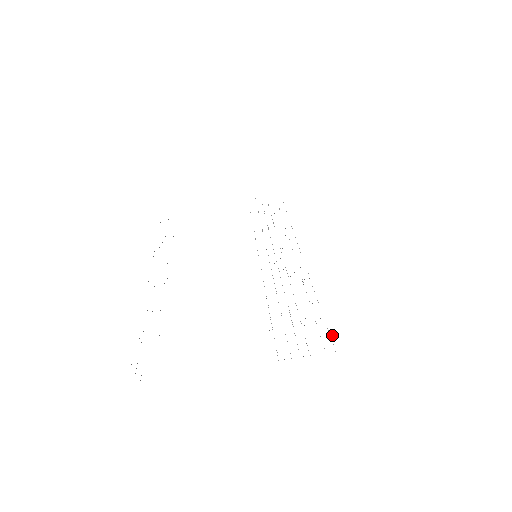
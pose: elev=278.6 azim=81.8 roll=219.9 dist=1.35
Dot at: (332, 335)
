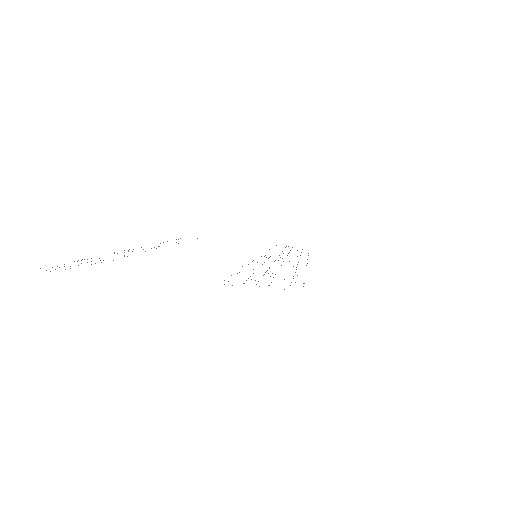
Dot at: occluded
